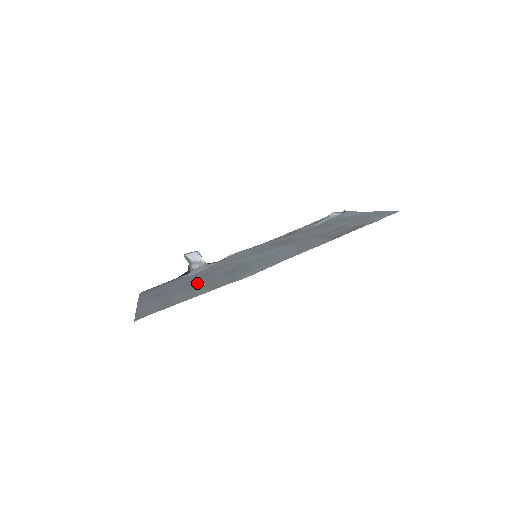
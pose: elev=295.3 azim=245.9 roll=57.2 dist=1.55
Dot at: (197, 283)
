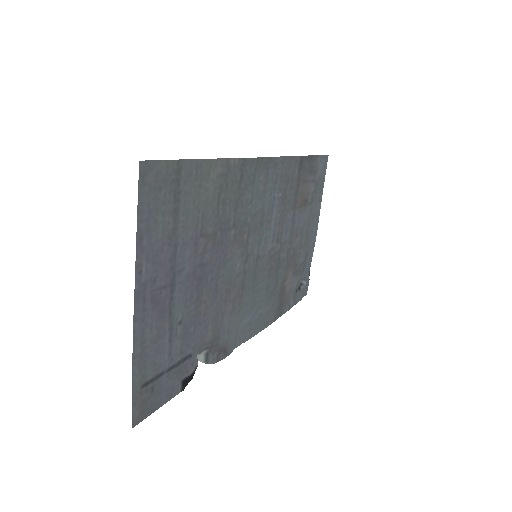
Dot at: (206, 248)
